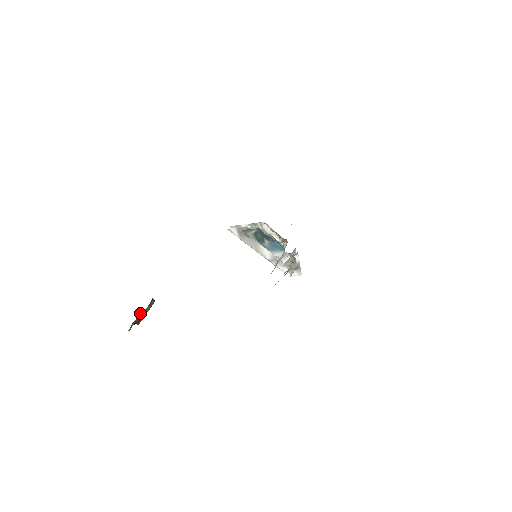
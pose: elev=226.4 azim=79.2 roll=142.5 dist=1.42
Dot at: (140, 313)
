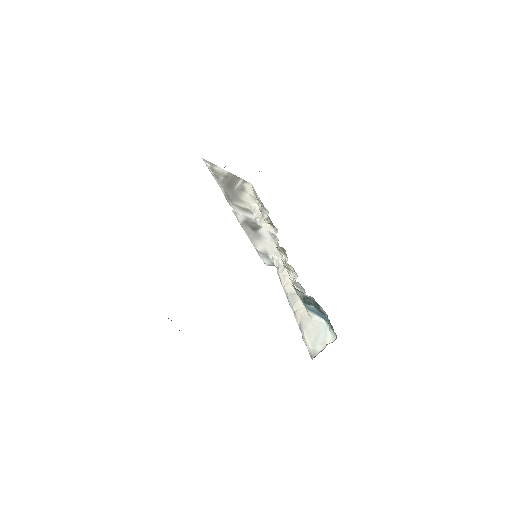
Dot at: occluded
